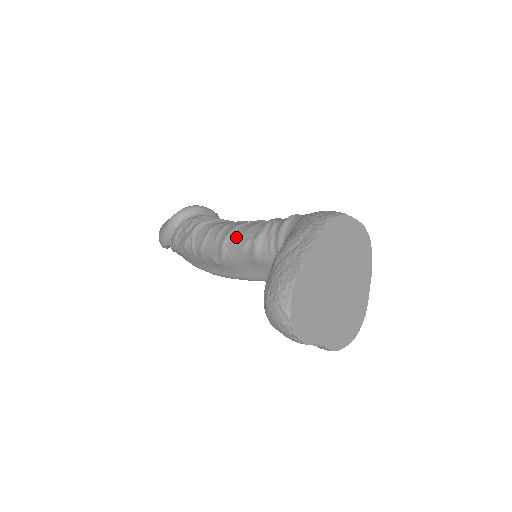
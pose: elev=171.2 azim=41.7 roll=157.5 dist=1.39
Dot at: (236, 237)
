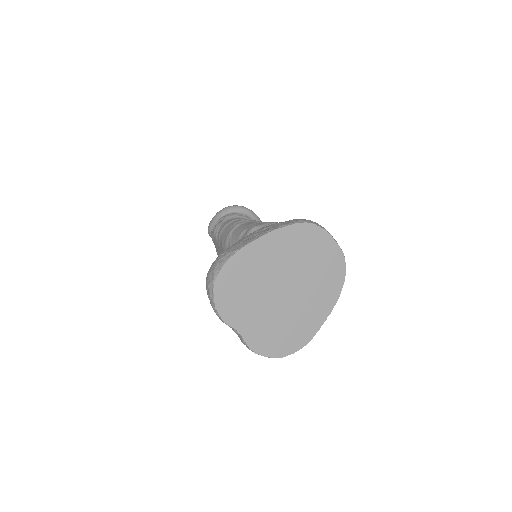
Dot at: (242, 226)
